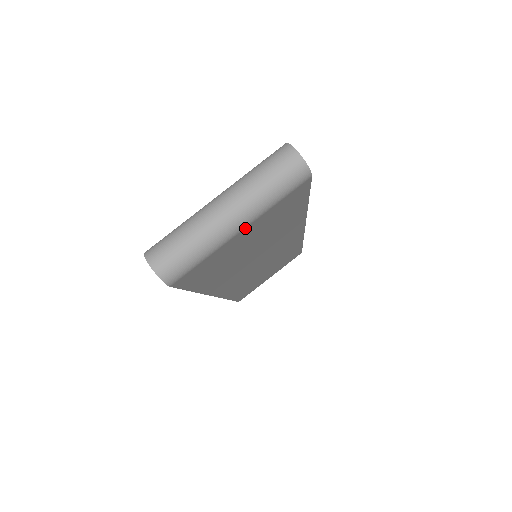
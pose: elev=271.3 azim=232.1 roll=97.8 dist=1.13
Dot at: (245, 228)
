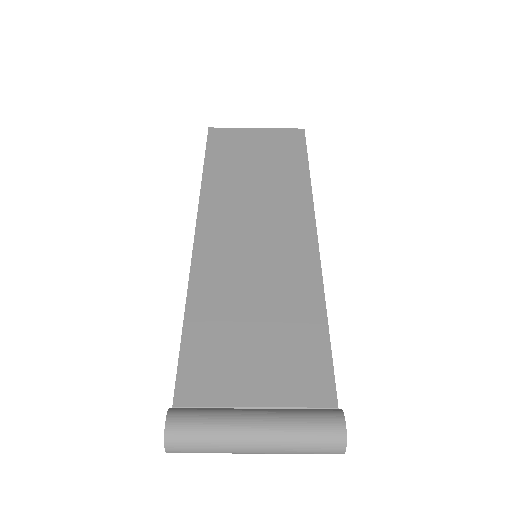
Dot at: occluded
